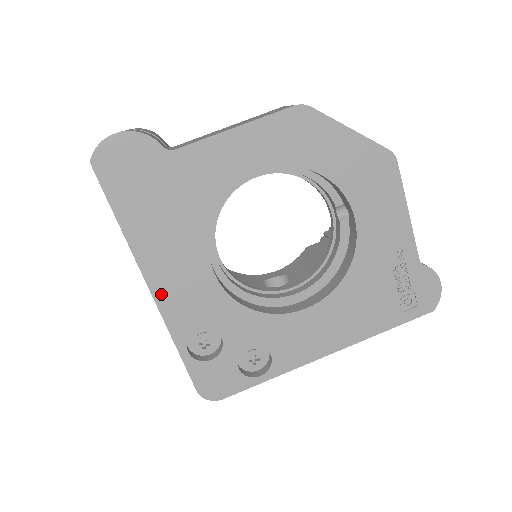
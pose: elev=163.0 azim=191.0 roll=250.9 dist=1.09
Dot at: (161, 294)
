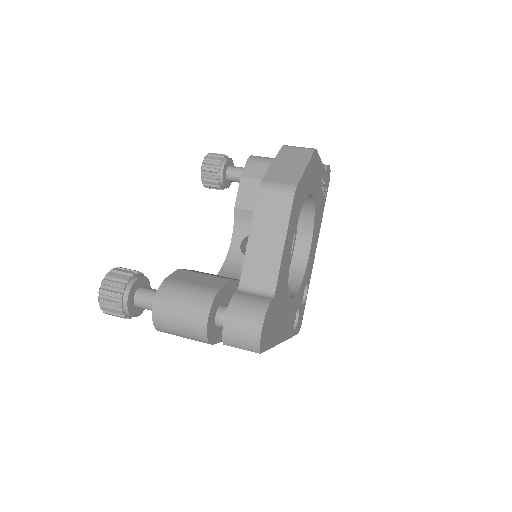
Dot at: (285, 336)
